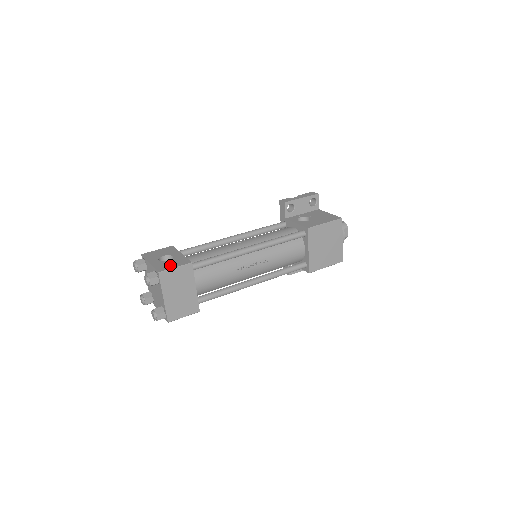
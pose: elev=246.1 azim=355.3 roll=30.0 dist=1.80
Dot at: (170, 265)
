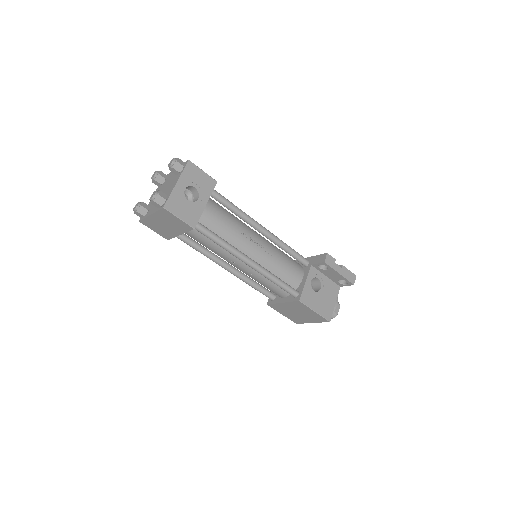
Dot at: (181, 210)
